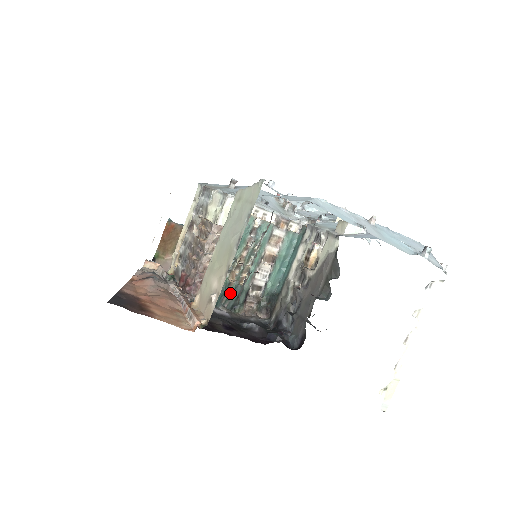
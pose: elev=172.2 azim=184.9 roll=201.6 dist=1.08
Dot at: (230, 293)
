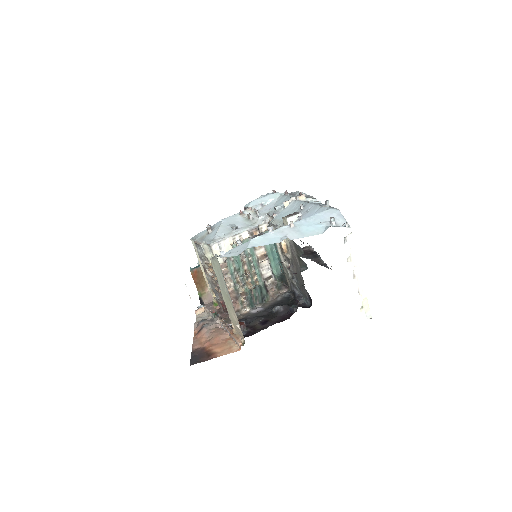
Dot at: (255, 294)
